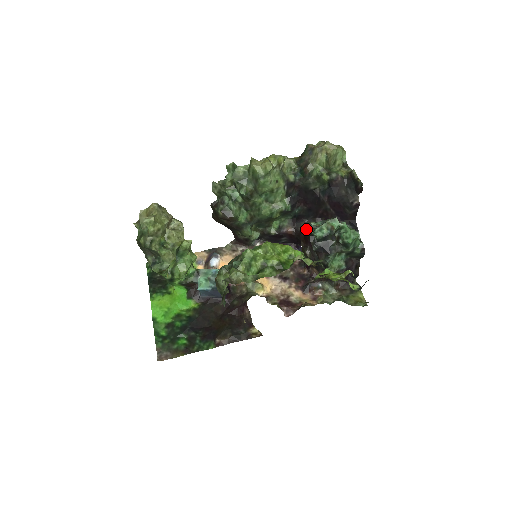
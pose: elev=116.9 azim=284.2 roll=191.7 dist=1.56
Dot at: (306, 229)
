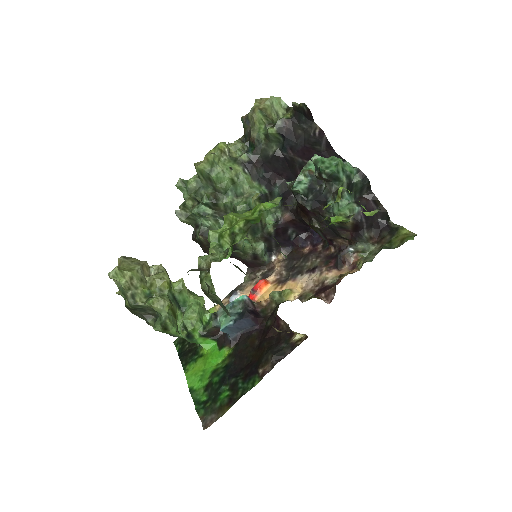
Dot at: occluded
